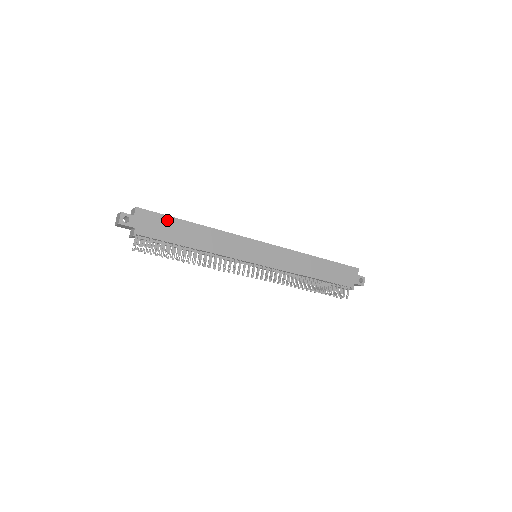
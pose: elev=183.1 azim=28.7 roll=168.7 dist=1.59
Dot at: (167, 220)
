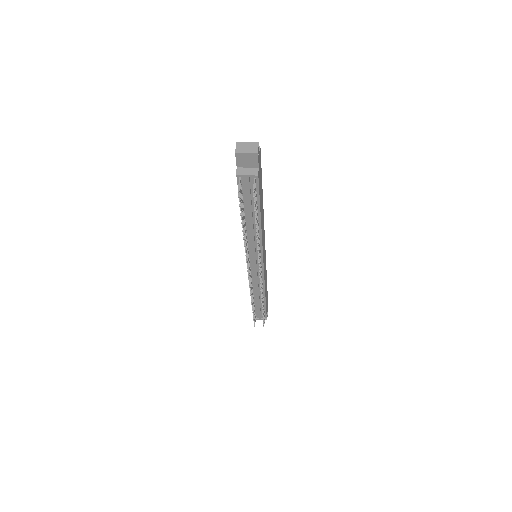
Dot at: (261, 178)
